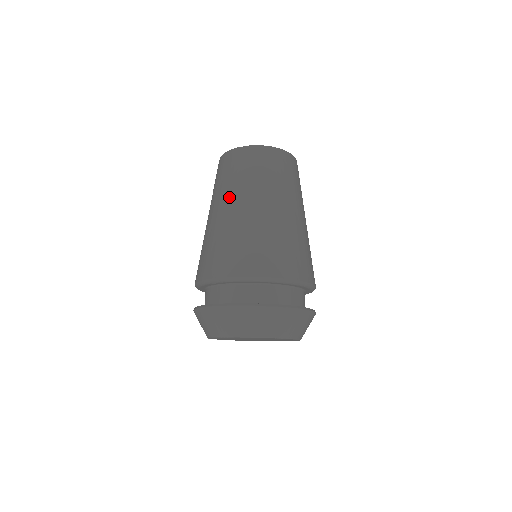
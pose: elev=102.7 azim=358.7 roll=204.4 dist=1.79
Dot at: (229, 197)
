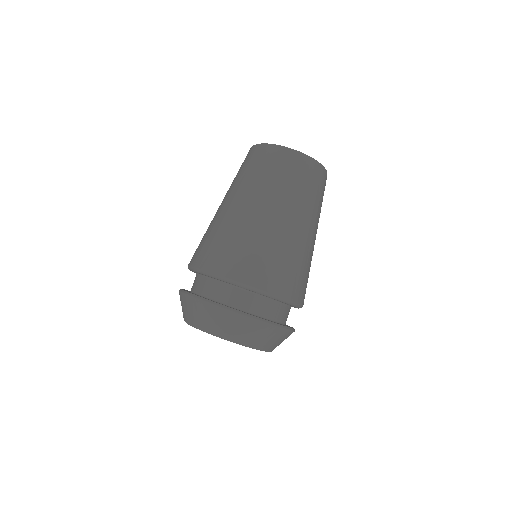
Dot at: (227, 193)
